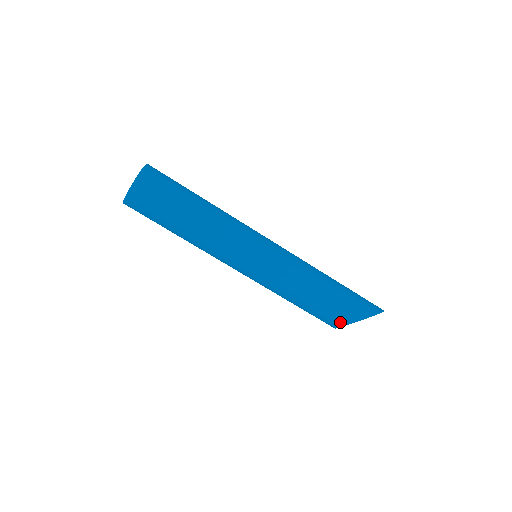
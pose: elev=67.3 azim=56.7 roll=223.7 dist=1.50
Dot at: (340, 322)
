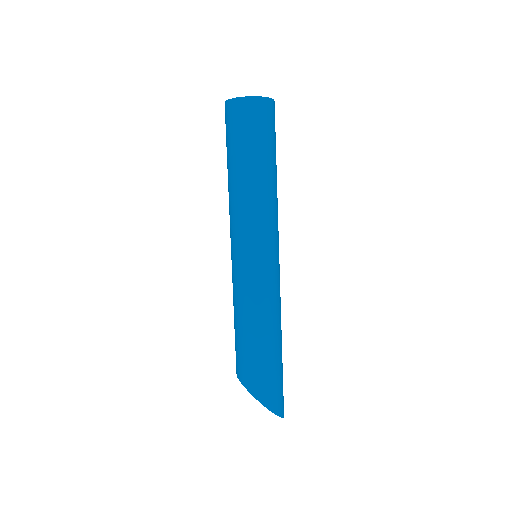
Dot at: (240, 374)
